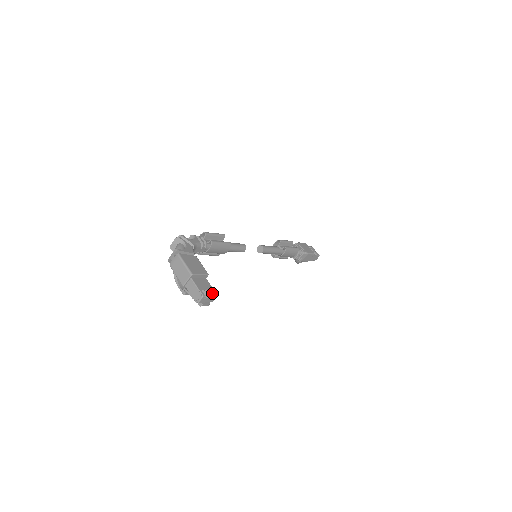
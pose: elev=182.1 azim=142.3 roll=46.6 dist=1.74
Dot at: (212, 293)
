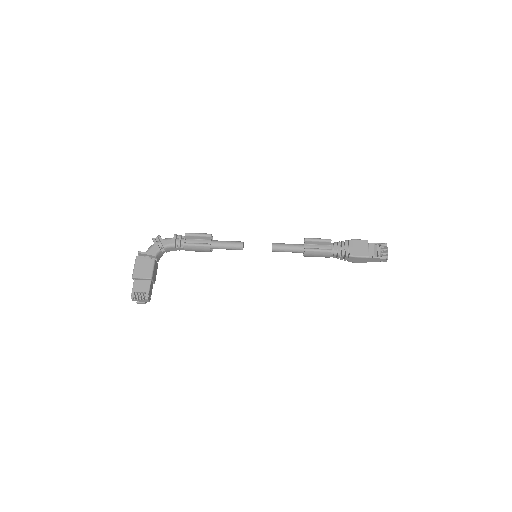
Dot at: (144, 296)
